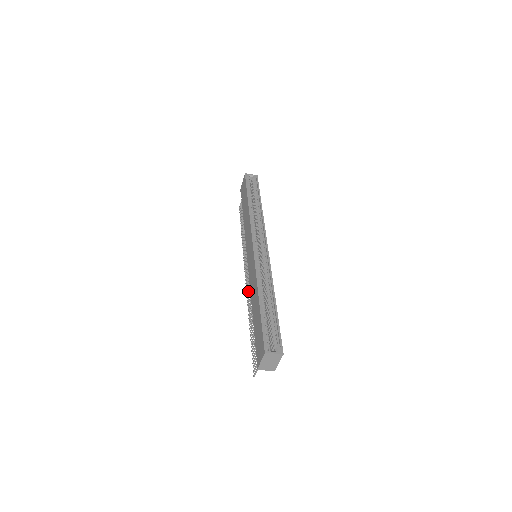
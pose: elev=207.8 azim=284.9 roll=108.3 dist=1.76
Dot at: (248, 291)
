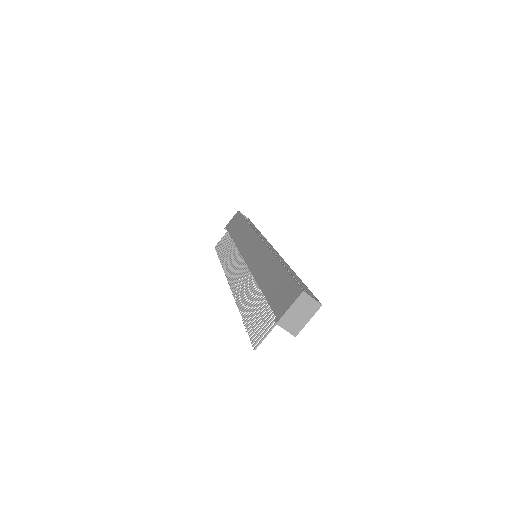
Dot at: (238, 287)
